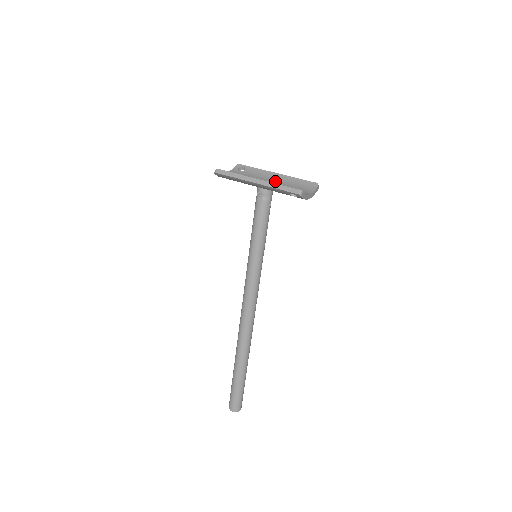
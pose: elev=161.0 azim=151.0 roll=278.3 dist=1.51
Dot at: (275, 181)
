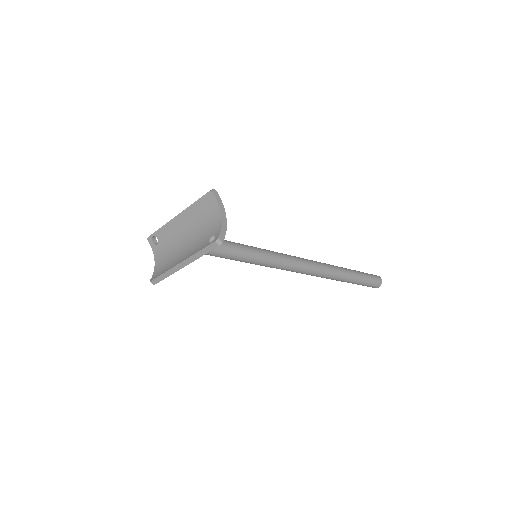
Dot at: (186, 228)
